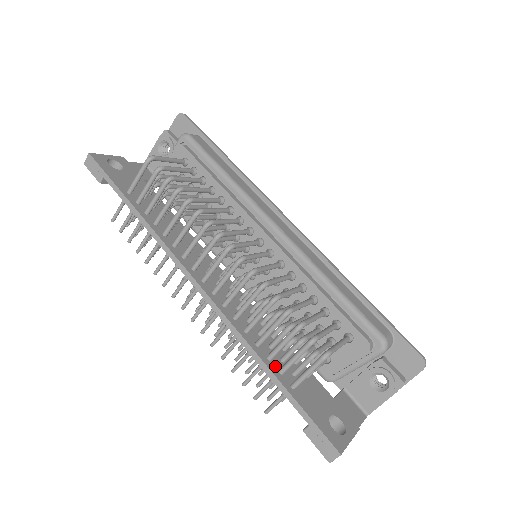
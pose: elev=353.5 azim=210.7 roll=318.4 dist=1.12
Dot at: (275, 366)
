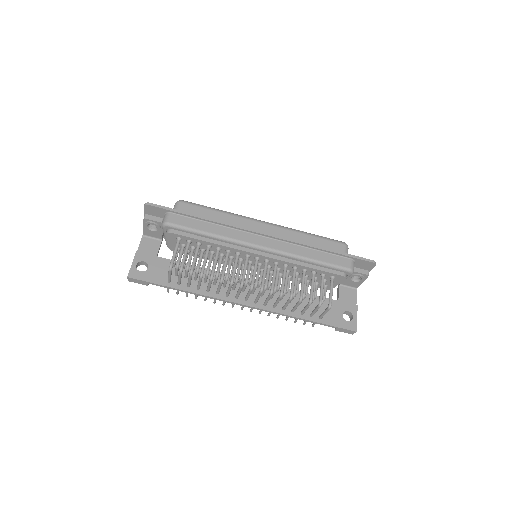
Dot at: (307, 315)
